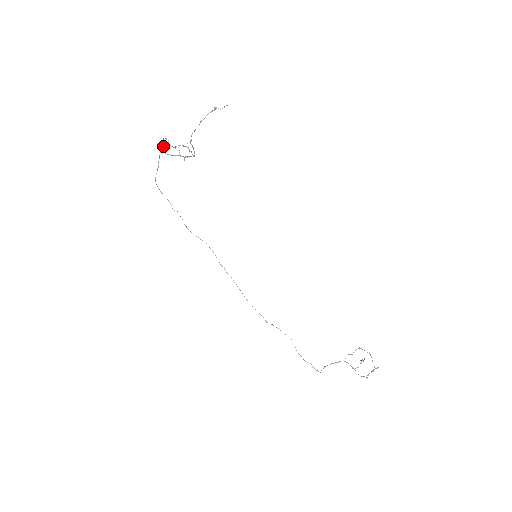
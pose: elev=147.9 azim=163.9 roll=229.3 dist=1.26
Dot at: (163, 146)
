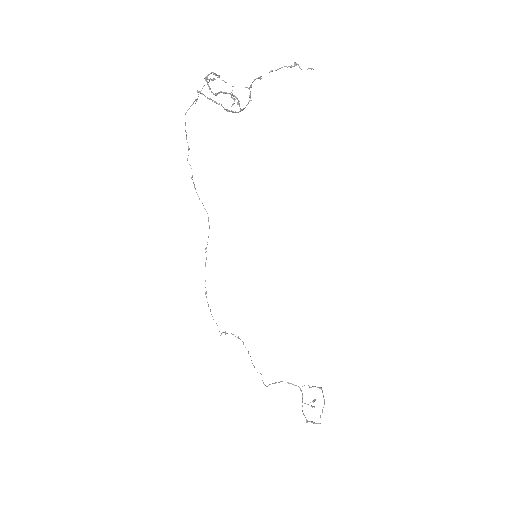
Dot at: (210, 79)
